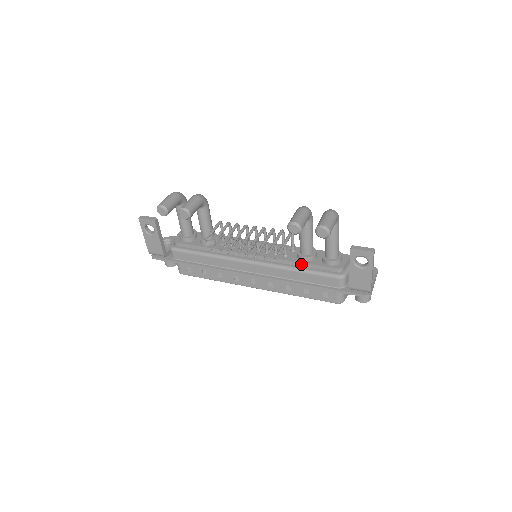
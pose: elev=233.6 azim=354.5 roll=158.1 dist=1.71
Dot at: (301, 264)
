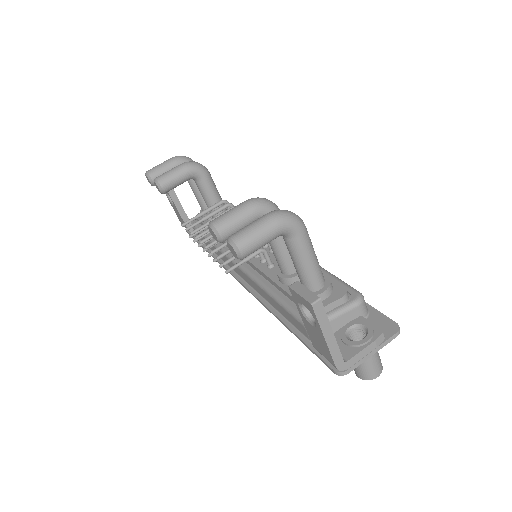
Dot at: (277, 285)
